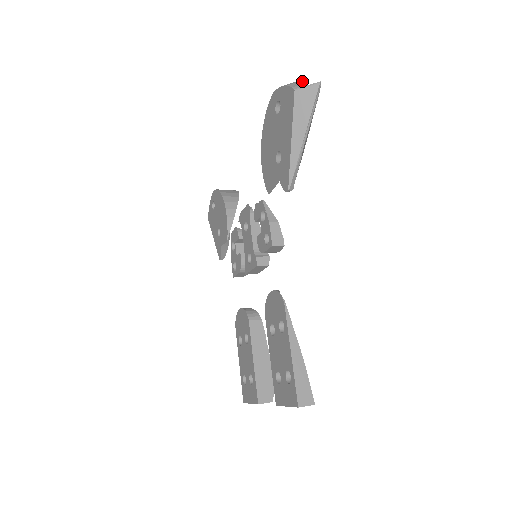
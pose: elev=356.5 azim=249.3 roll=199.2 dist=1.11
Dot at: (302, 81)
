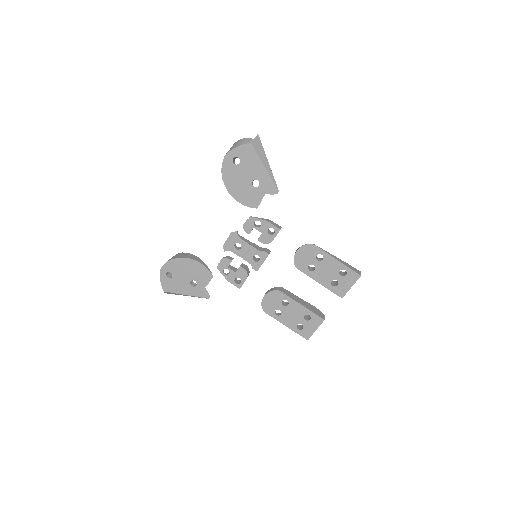
Dot at: (246, 139)
